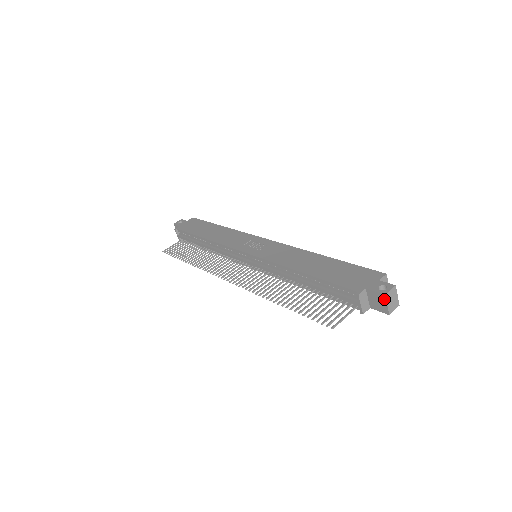
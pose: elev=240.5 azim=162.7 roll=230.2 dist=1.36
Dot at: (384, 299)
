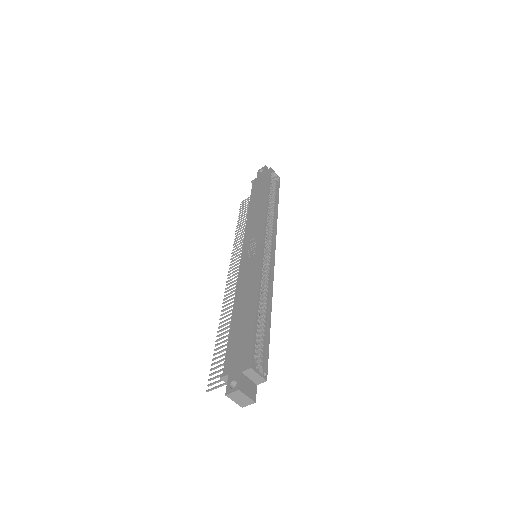
Dot at: (229, 396)
